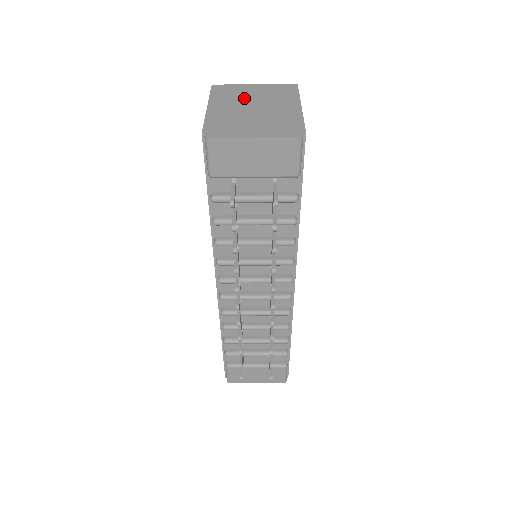
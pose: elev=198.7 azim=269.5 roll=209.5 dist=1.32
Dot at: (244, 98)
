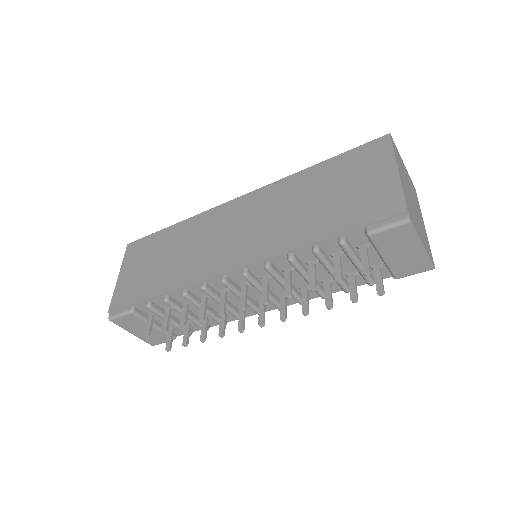
Dot at: (406, 179)
